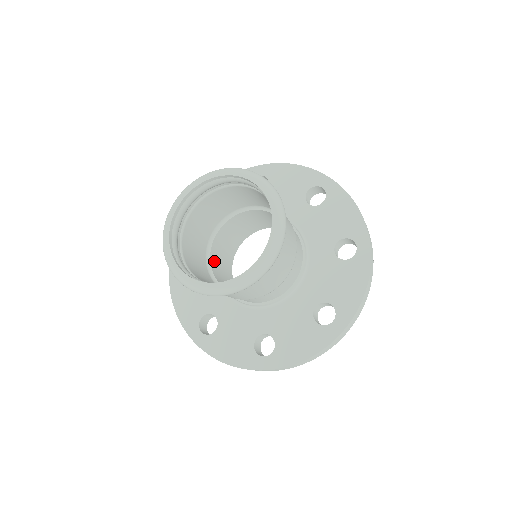
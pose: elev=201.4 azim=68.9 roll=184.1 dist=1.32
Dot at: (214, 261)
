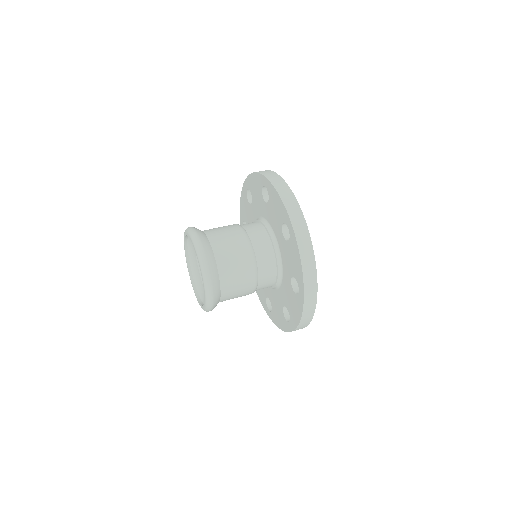
Dot at: occluded
